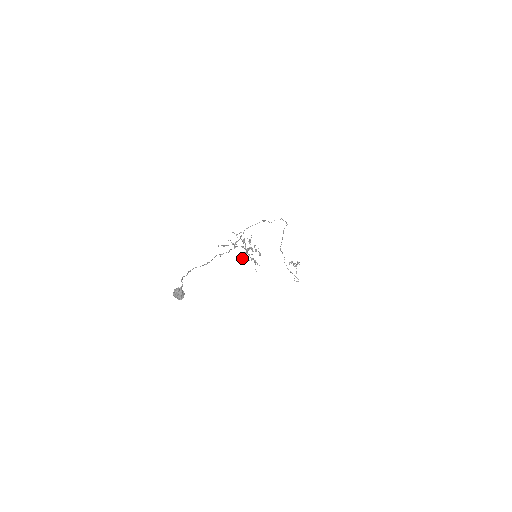
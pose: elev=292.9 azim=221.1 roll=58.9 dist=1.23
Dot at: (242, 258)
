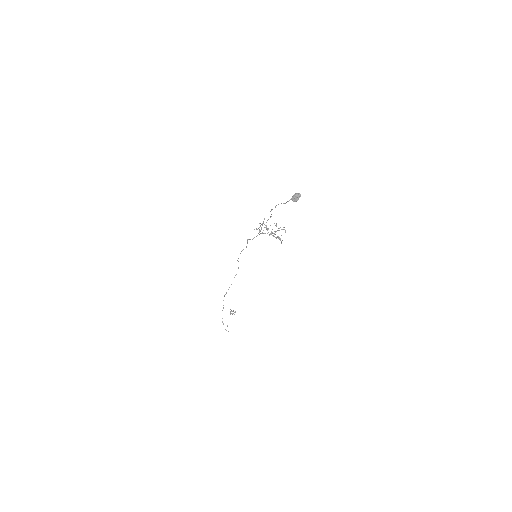
Dot at: (277, 230)
